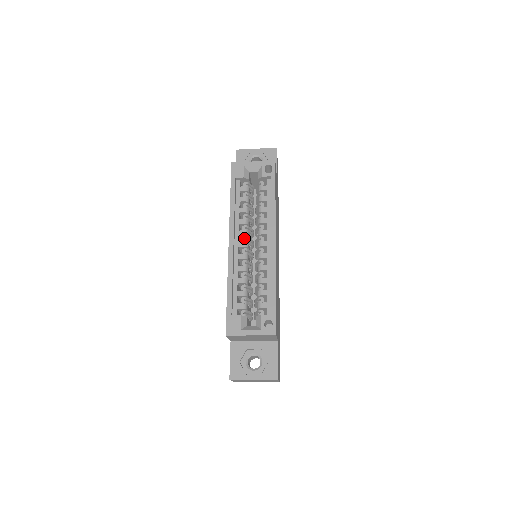
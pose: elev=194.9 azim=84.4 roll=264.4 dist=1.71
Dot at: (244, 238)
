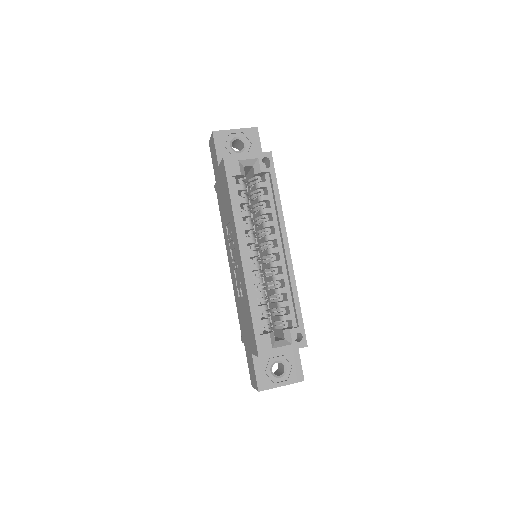
Dot at: (252, 246)
